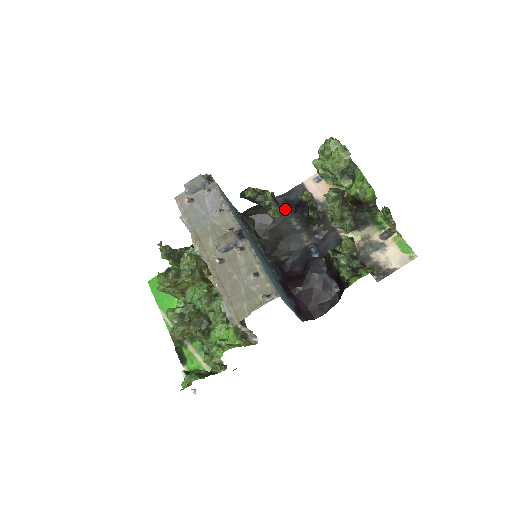
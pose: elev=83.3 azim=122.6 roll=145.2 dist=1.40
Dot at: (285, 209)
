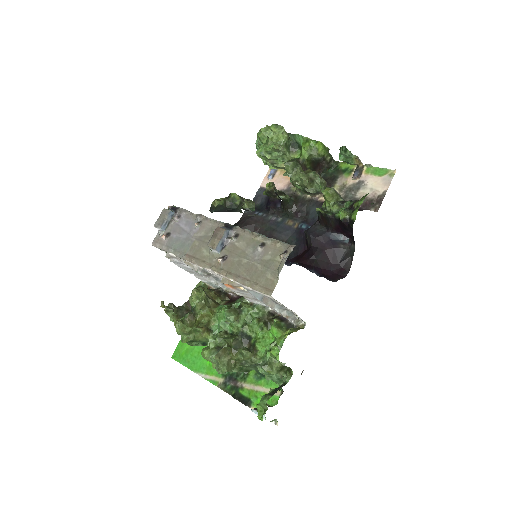
Dot at: (258, 214)
